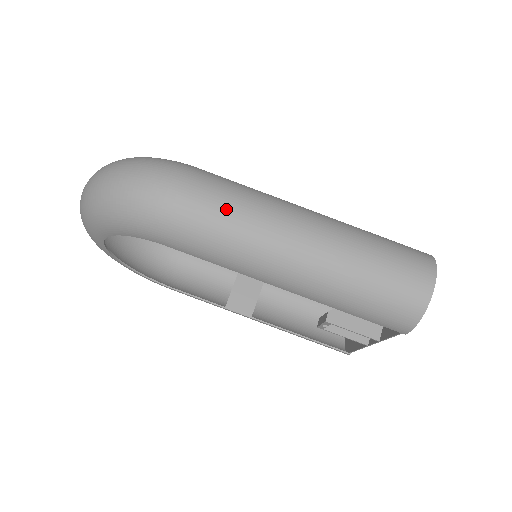
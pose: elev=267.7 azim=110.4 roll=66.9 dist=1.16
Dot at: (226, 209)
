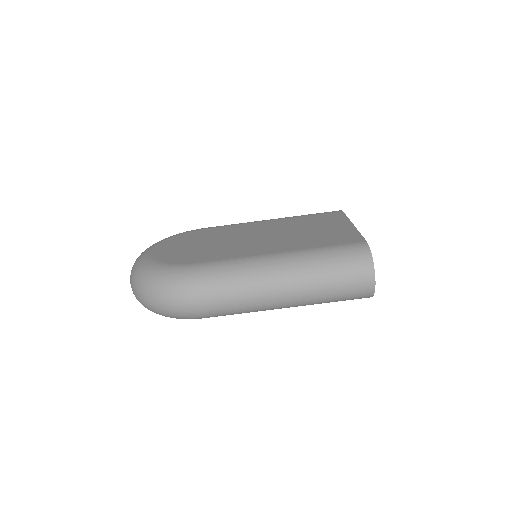
Dot at: (230, 301)
